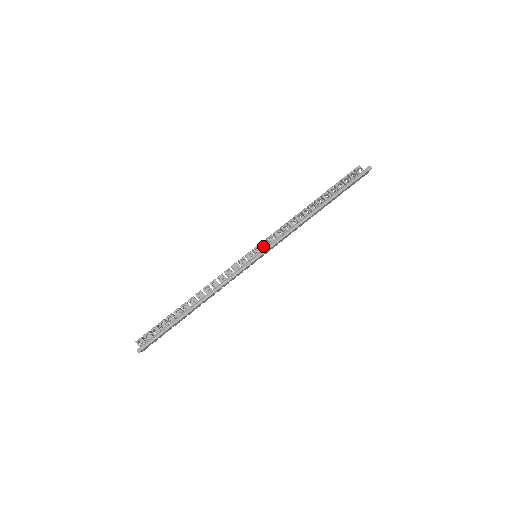
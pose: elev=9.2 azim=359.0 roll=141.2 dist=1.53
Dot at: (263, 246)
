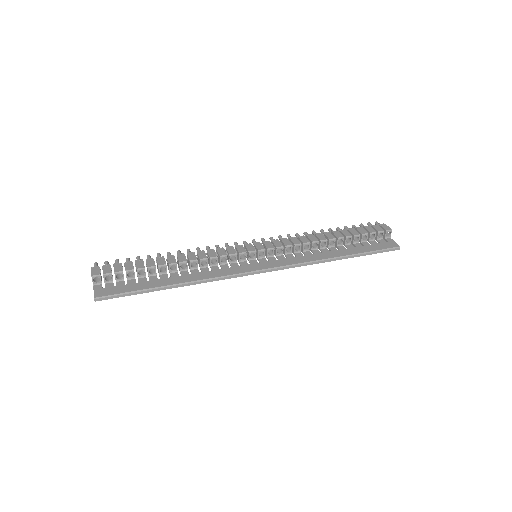
Dot at: occluded
